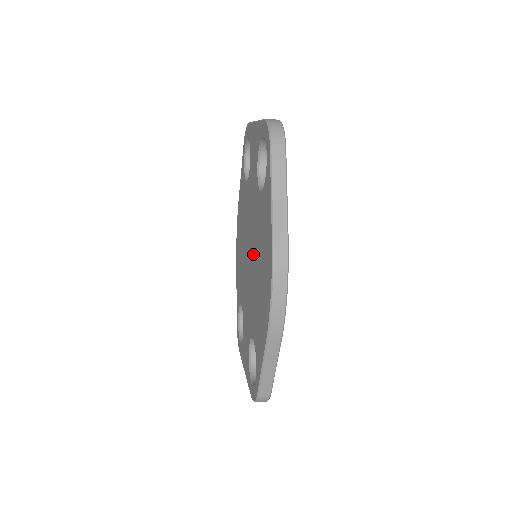
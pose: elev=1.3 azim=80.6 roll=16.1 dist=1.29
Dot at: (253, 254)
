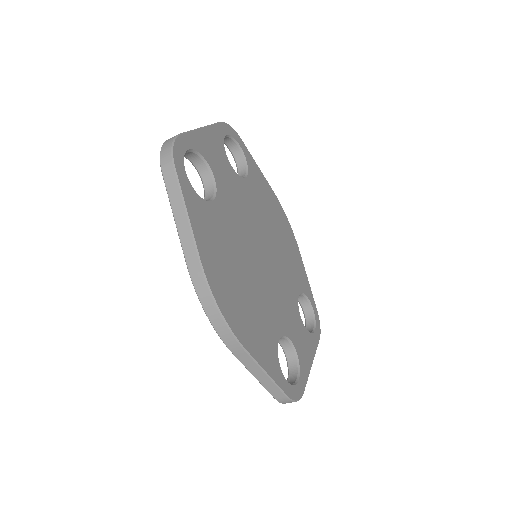
Dot at: occluded
